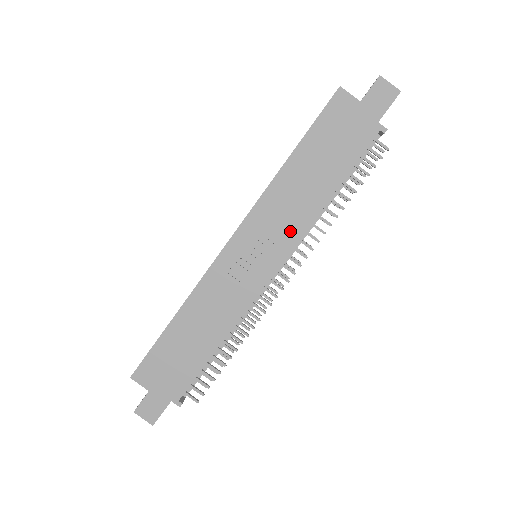
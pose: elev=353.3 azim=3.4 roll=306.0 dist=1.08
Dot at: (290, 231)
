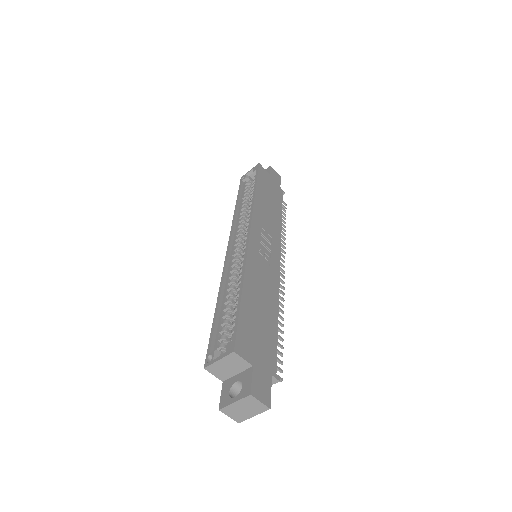
Dot at: (275, 234)
